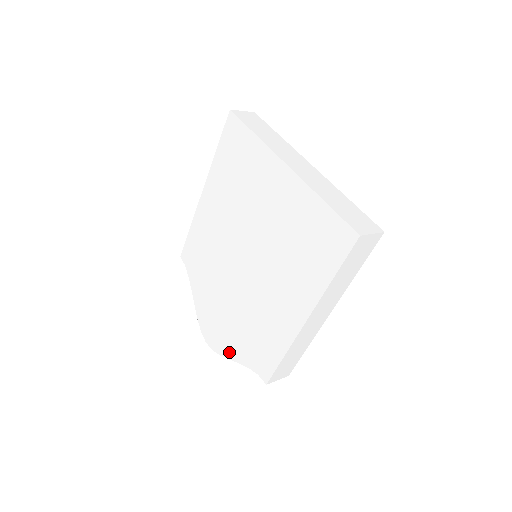
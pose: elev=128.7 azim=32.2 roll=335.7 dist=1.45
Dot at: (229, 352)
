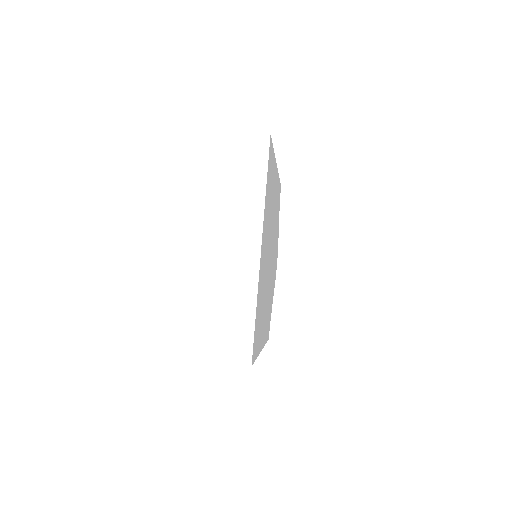
Dot at: occluded
